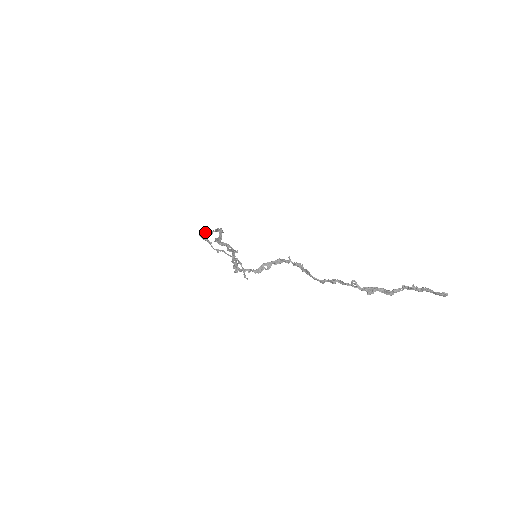
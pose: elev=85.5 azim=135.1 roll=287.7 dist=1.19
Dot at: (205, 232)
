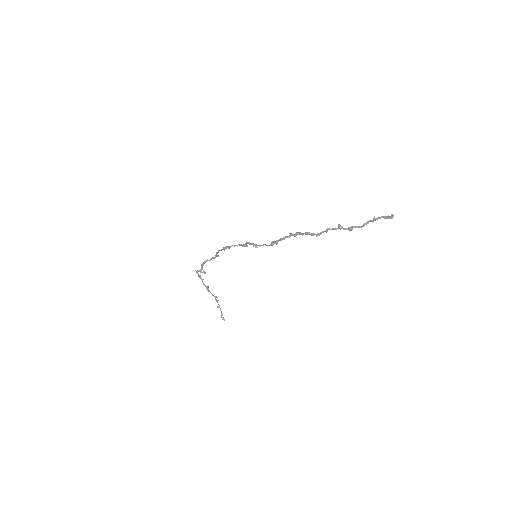
Dot at: (201, 266)
